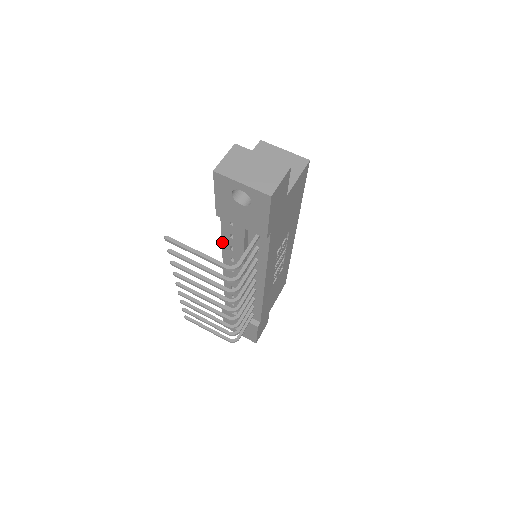
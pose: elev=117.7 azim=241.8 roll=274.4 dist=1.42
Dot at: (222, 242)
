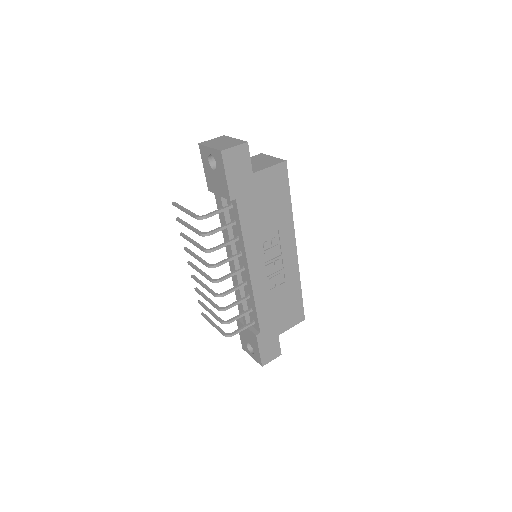
Dot at: occluded
